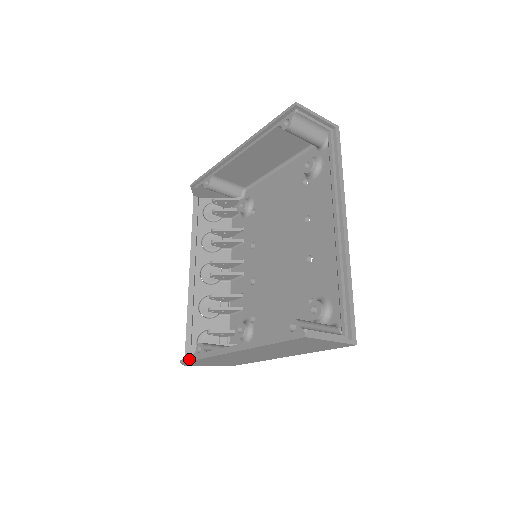
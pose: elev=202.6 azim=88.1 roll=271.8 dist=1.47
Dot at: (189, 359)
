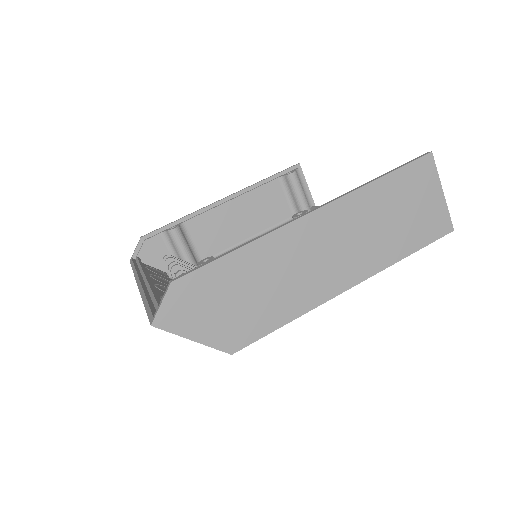
Dot at: (200, 265)
